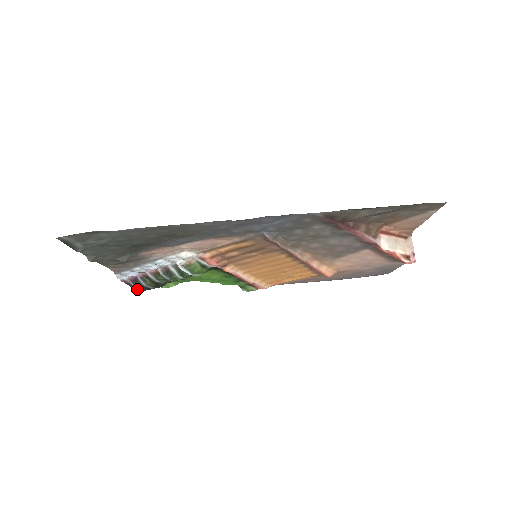
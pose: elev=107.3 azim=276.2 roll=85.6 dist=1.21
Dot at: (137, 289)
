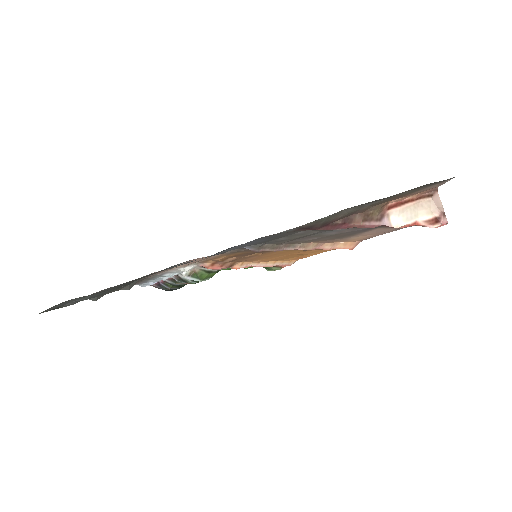
Dot at: (166, 290)
